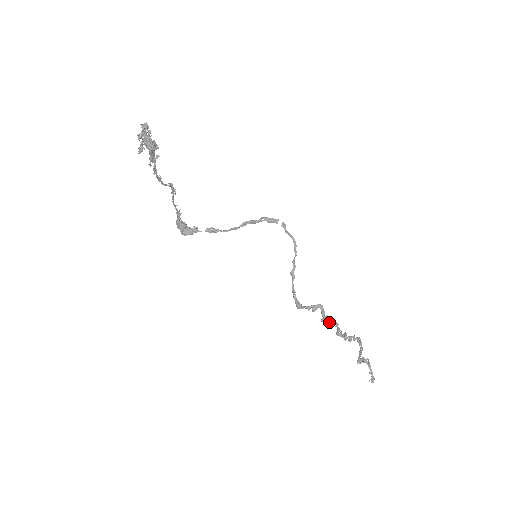
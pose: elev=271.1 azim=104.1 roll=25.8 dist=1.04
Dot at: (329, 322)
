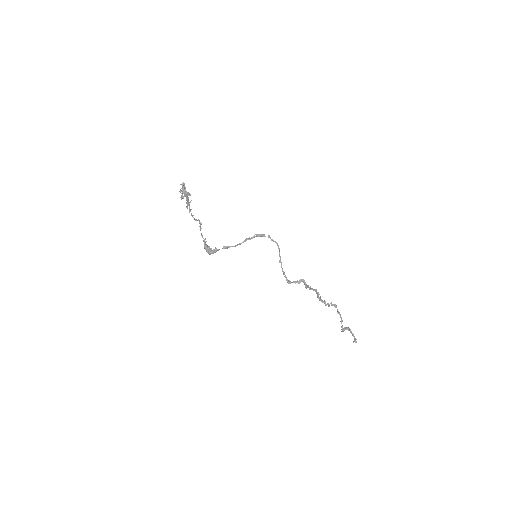
Dot at: (310, 289)
